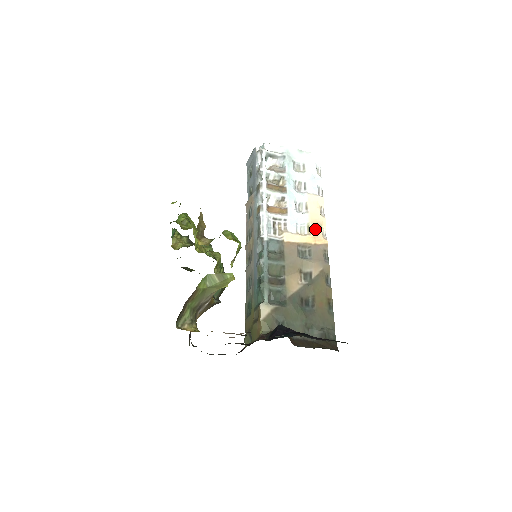
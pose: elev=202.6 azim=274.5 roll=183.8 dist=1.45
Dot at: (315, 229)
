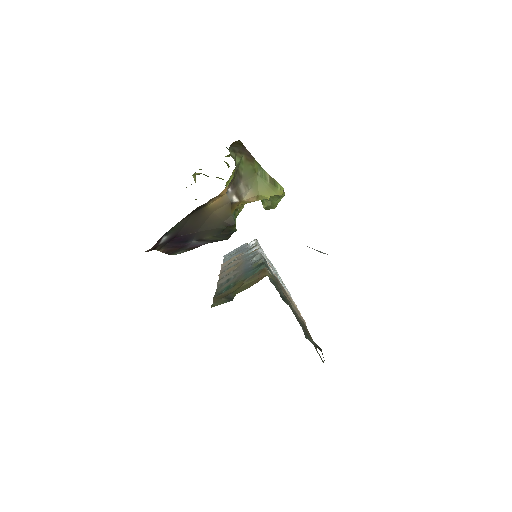
Dot at: occluded
